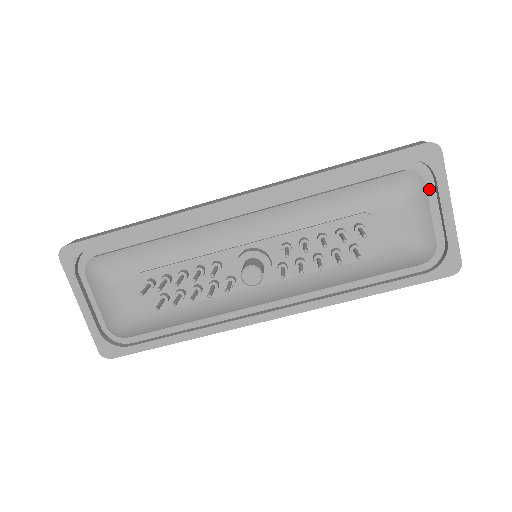
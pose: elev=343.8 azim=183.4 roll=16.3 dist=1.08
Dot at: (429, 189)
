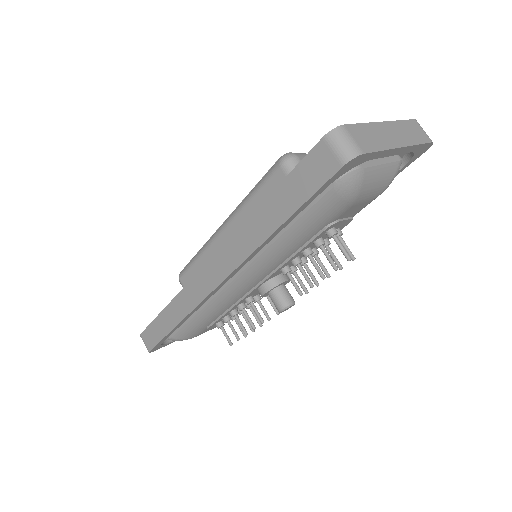
Dot at: occluded
